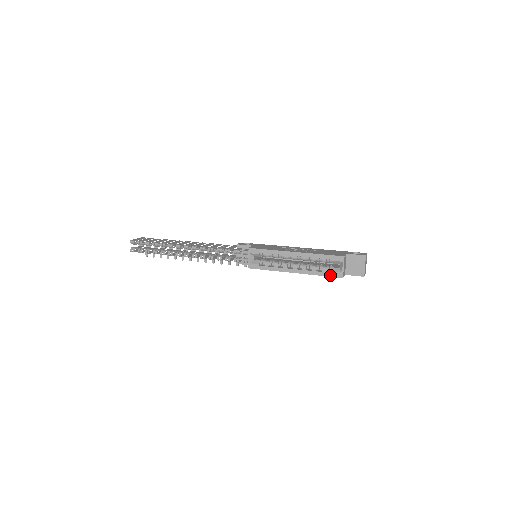
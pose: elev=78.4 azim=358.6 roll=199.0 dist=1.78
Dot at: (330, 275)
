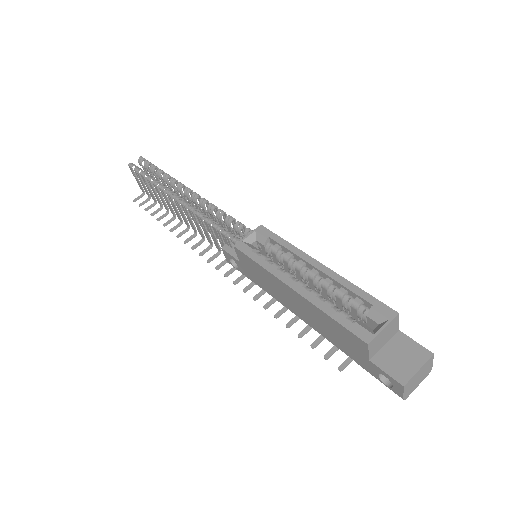
Dot at: (348, 326)
